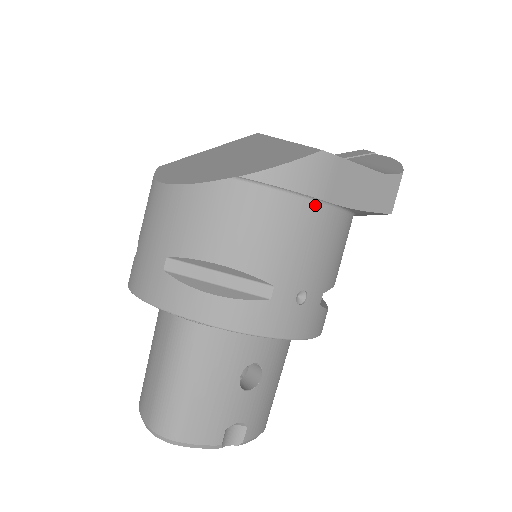
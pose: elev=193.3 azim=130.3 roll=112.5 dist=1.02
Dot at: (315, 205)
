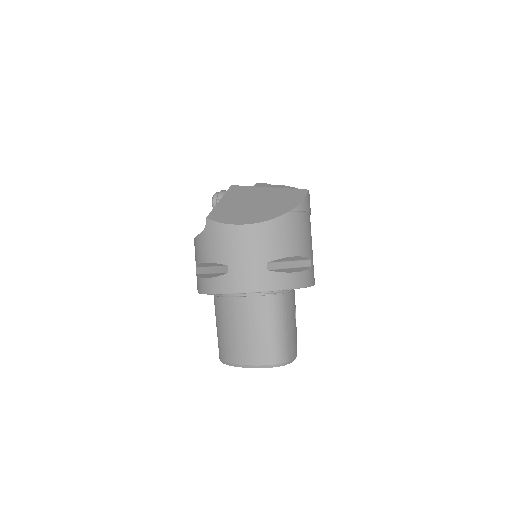
Dot at: occluded
